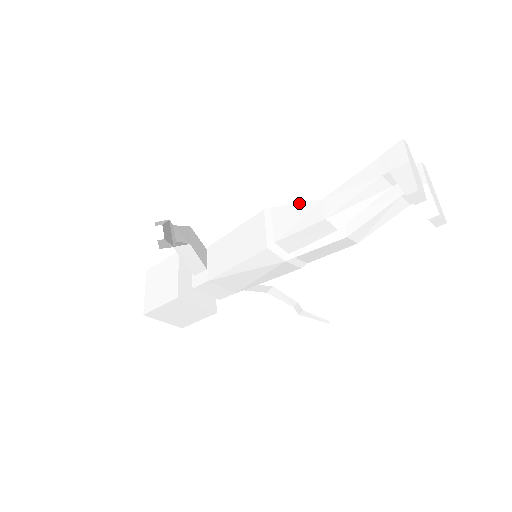
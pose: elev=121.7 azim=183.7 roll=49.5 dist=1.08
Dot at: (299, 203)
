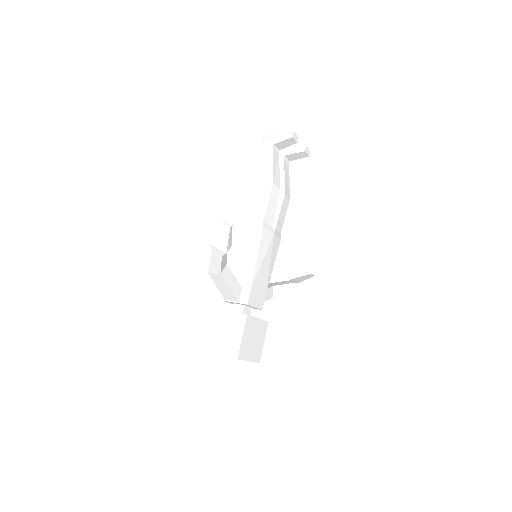
Dot at: (251, 199)
